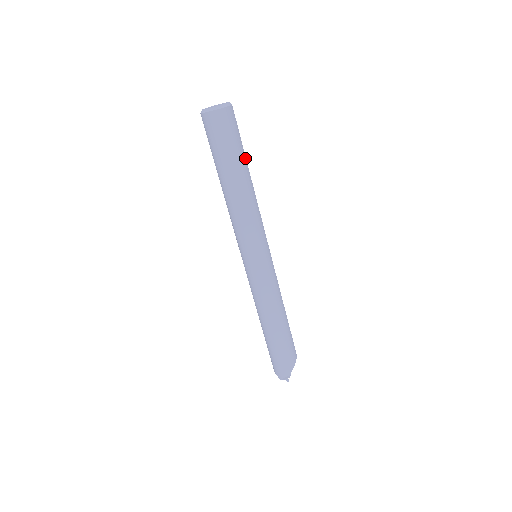
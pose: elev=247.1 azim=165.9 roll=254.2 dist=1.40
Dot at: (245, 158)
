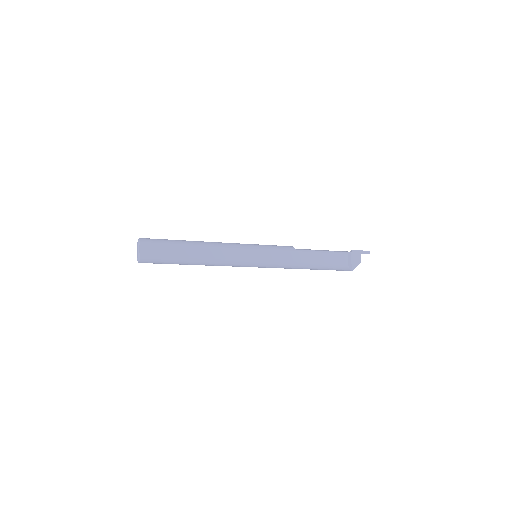
Dot at: (181, 257)
